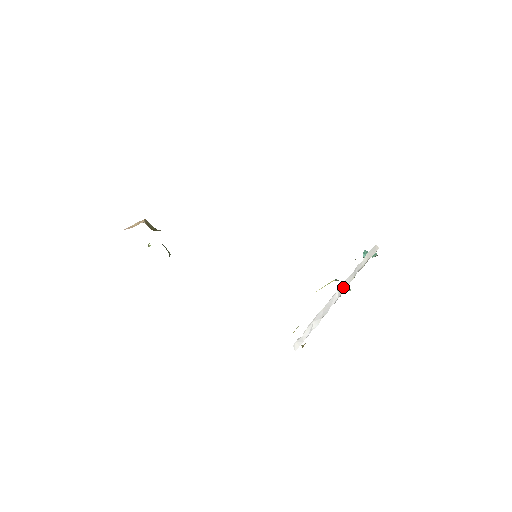
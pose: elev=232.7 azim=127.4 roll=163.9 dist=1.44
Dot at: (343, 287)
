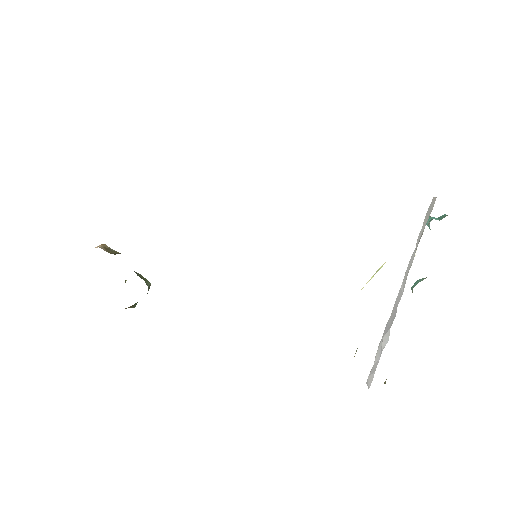
Dot at: (406, 273)
